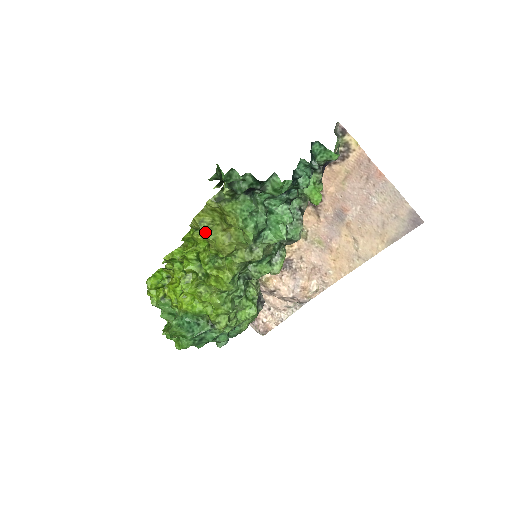
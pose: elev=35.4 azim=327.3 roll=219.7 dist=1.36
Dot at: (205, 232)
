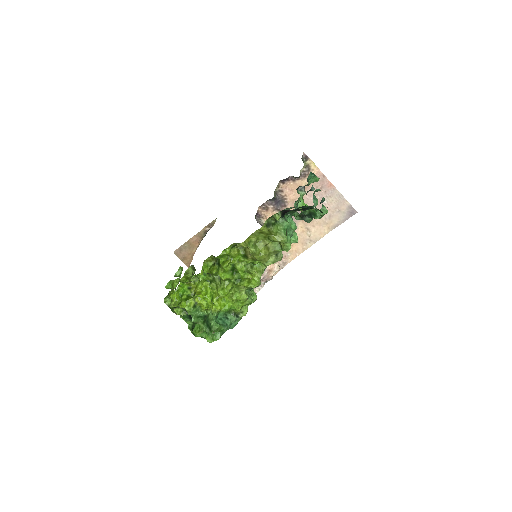
Dot at: (254, 249)
